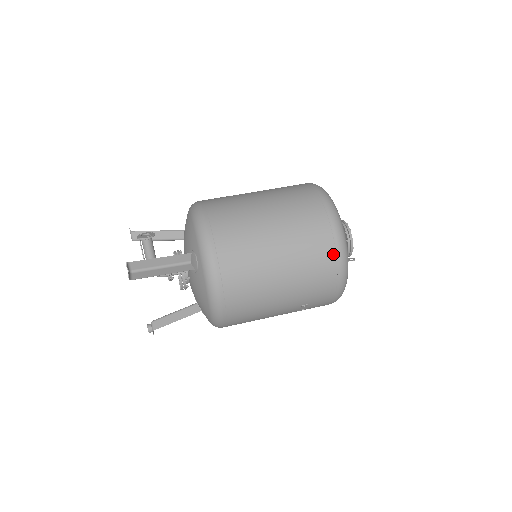
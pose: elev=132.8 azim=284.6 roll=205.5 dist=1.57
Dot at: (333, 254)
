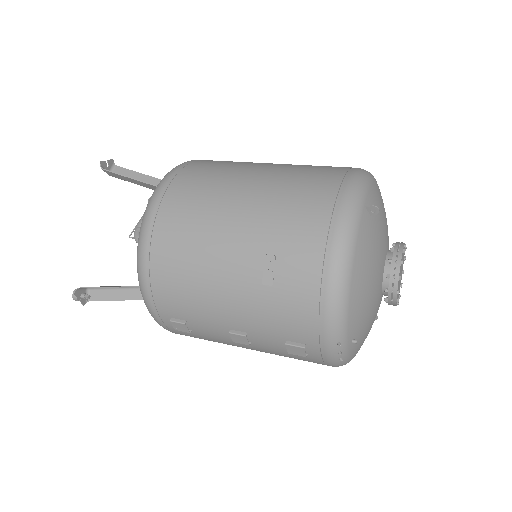
Dot at: (338, 179)
